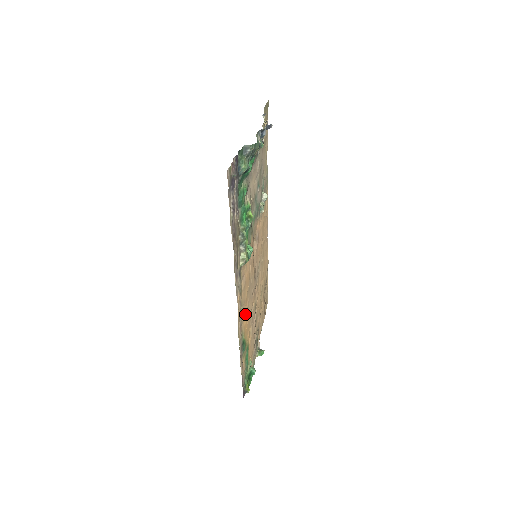
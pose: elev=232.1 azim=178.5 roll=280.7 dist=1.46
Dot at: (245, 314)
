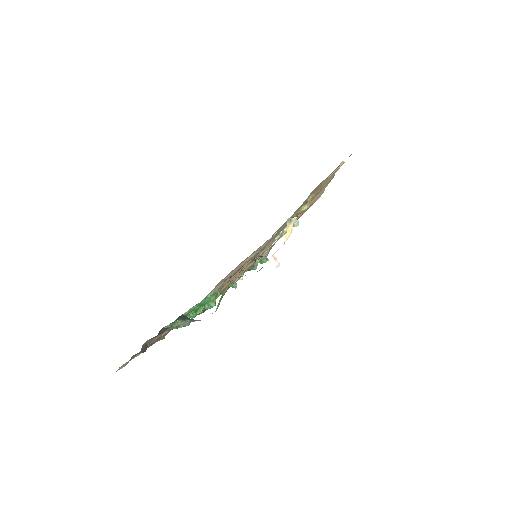
Dot at: occluded
